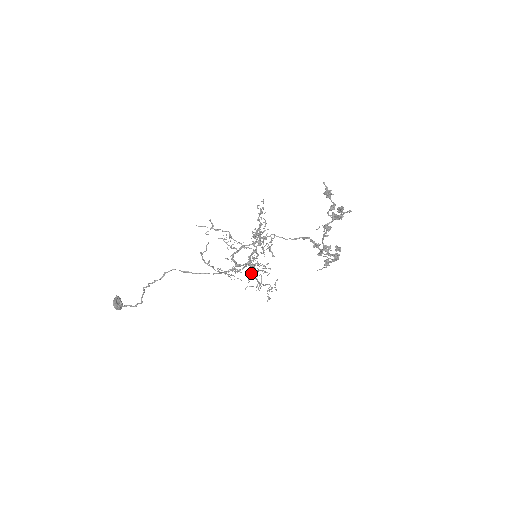
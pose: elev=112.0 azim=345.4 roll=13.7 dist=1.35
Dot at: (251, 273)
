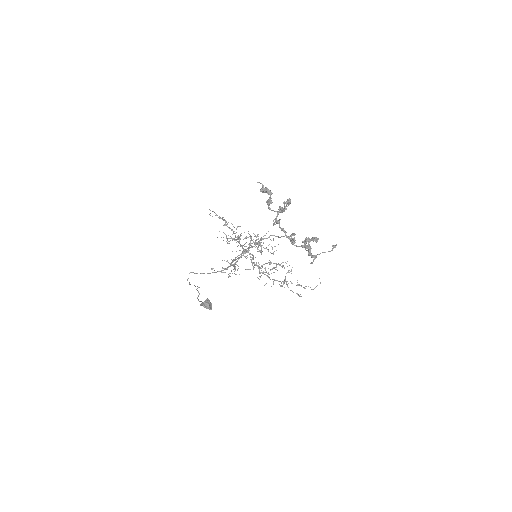
Dot at: (259, 271)
